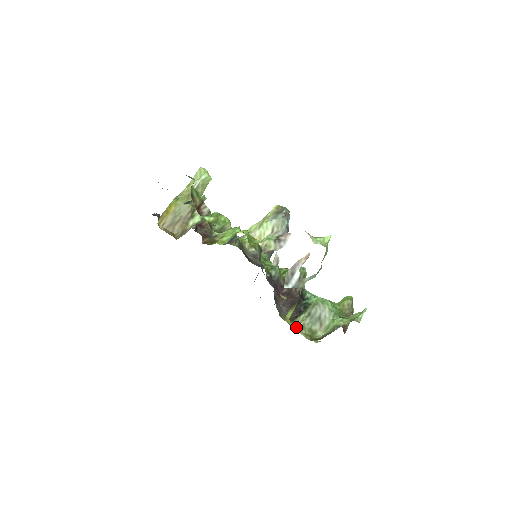
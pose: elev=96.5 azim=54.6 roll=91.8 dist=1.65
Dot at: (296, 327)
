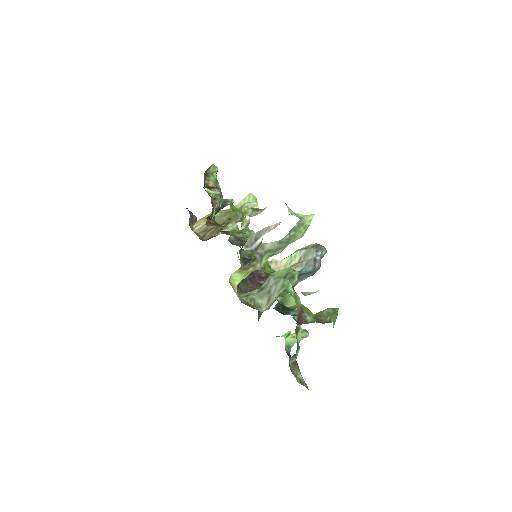
Dot at: (240, 295)
